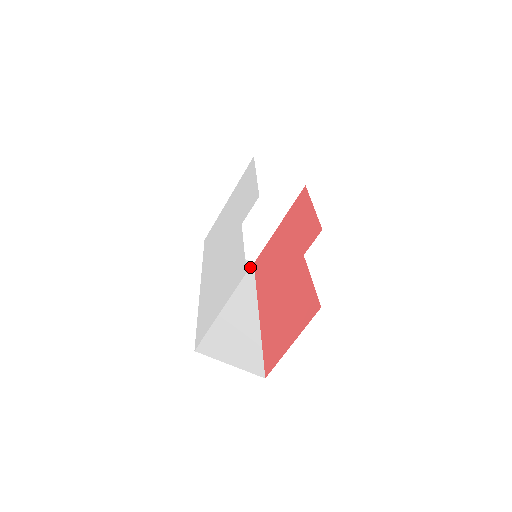
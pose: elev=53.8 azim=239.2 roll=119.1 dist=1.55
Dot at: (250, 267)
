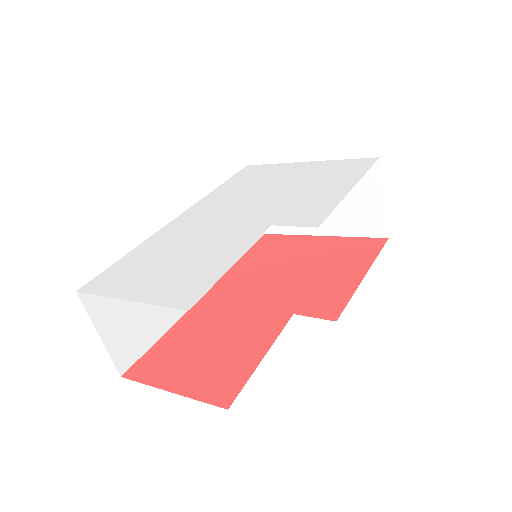
Dot at: occluded
